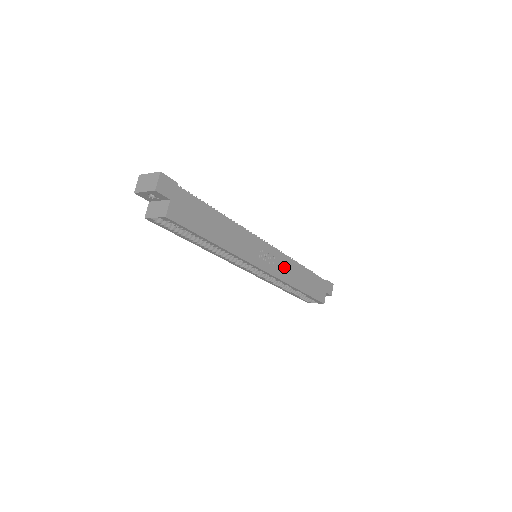
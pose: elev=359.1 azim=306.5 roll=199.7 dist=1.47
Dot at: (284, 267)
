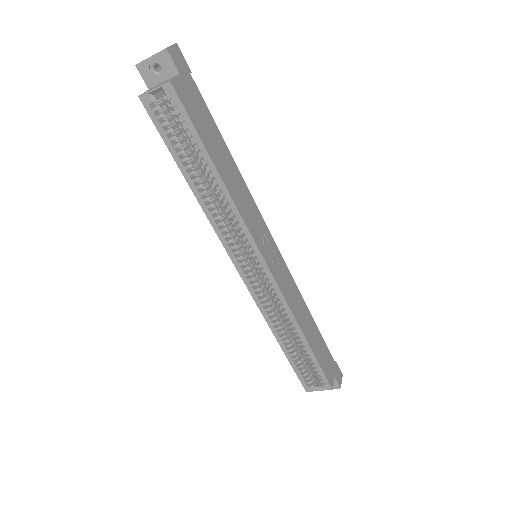
Dot at: (289, 288)
